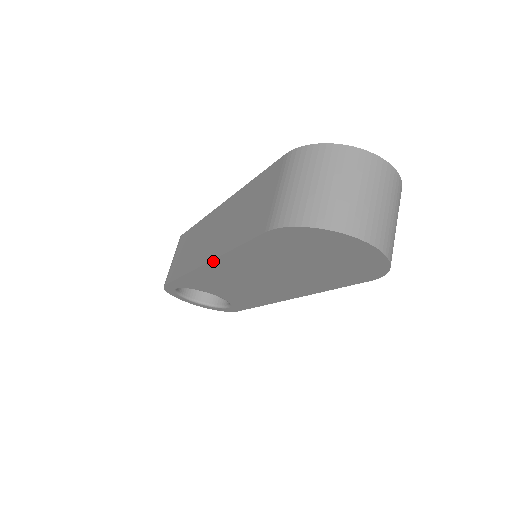
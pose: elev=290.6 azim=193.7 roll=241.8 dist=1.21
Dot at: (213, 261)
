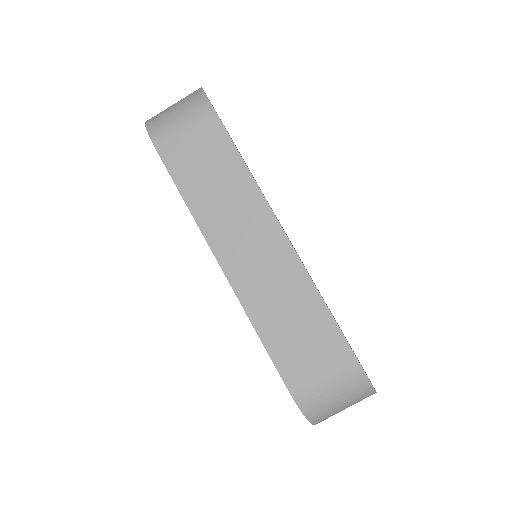
Dot at: (233, 288)
